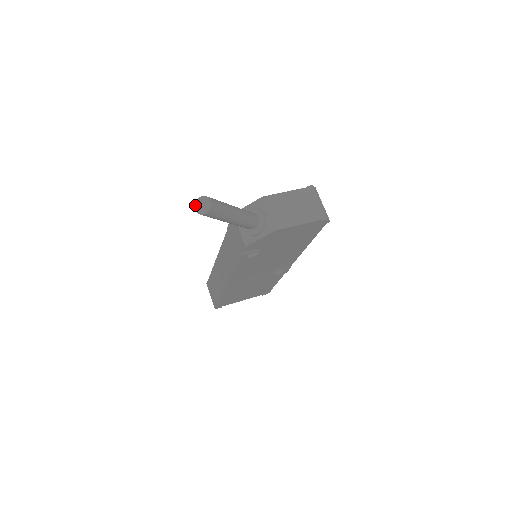
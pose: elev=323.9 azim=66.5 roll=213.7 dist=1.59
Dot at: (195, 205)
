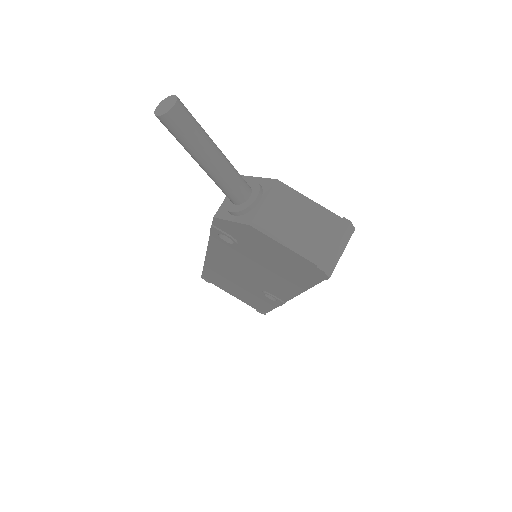
Dot at: (162, 100)
